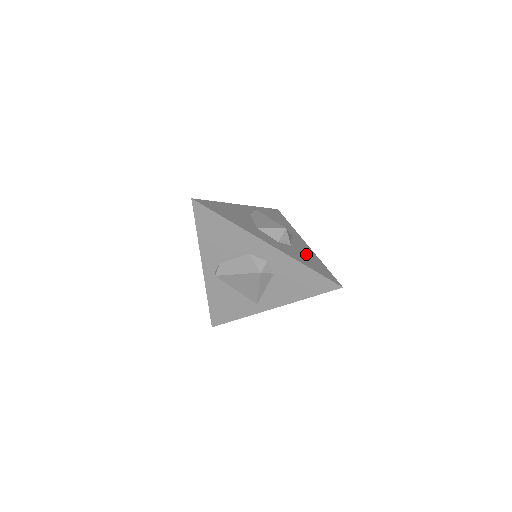
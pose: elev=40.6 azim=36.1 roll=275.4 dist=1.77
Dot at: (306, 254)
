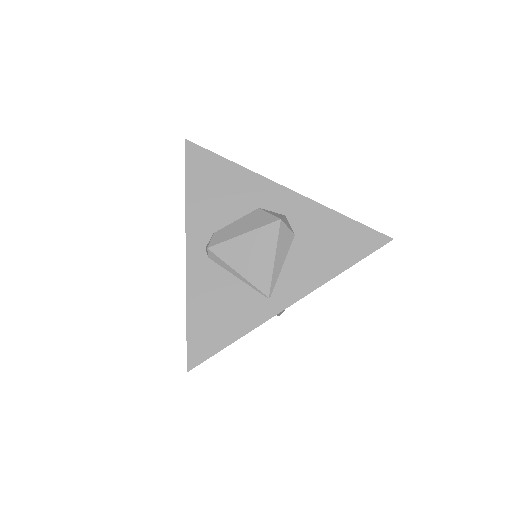
Dot at: occluded
